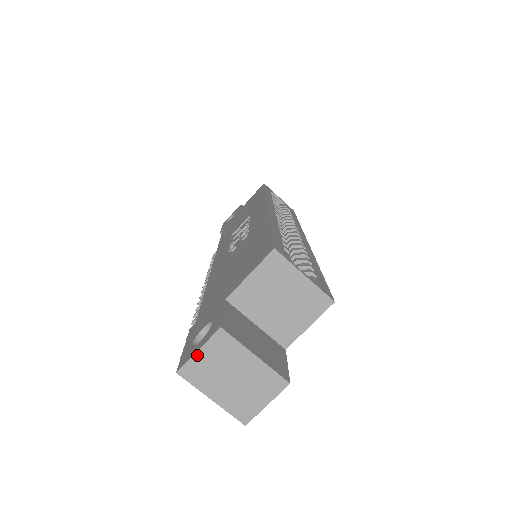
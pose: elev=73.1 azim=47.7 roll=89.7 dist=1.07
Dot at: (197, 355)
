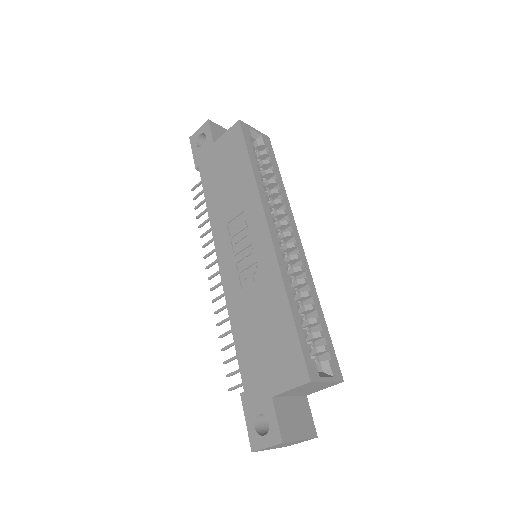
Dot at: (266, 448)
